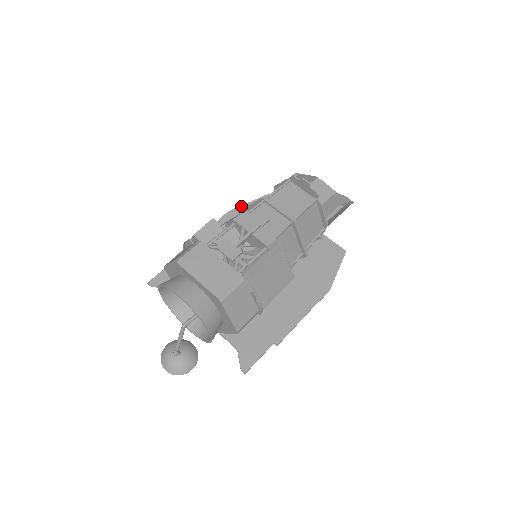
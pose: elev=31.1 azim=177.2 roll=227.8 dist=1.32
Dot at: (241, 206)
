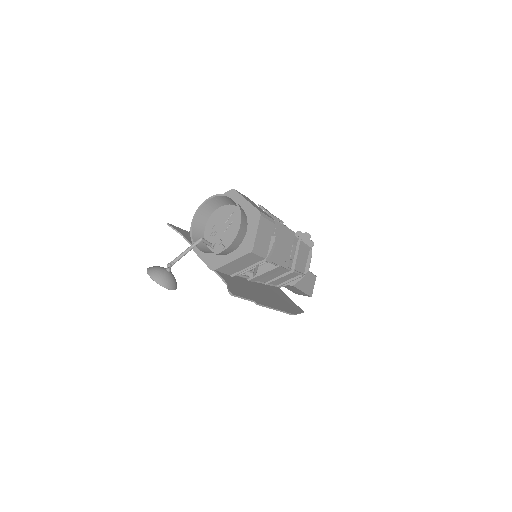
Dot at: occluded
